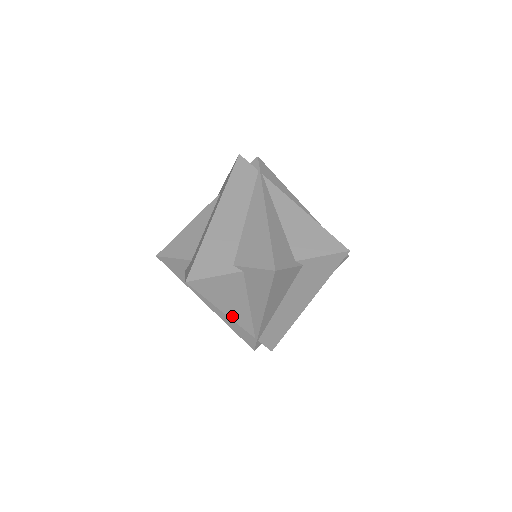
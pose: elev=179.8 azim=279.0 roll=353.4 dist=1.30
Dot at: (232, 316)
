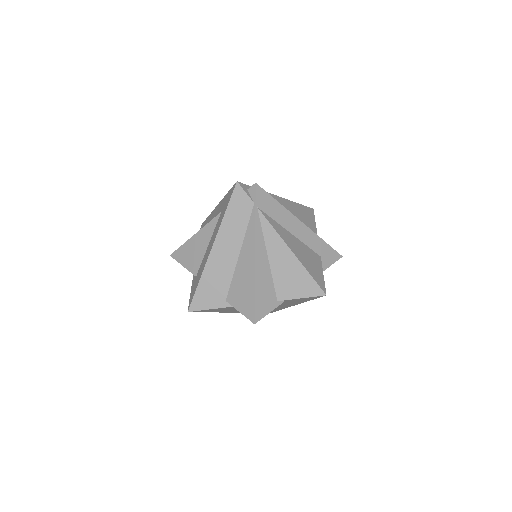
Dot at: (232, 312)
